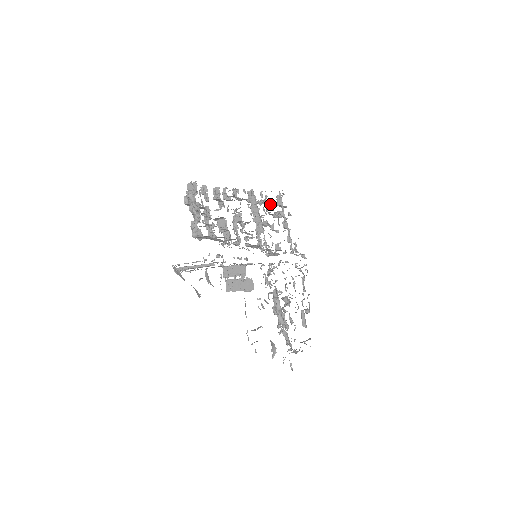
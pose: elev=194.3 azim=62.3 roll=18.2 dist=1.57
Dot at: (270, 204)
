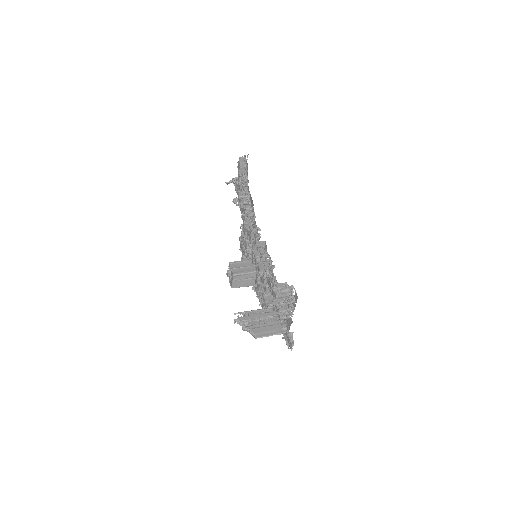
Dot at: occluded
